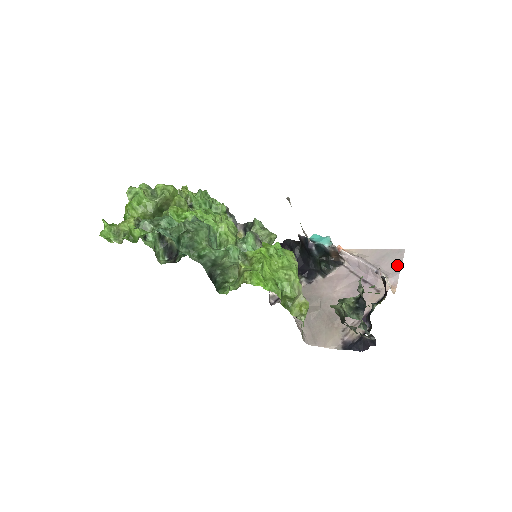
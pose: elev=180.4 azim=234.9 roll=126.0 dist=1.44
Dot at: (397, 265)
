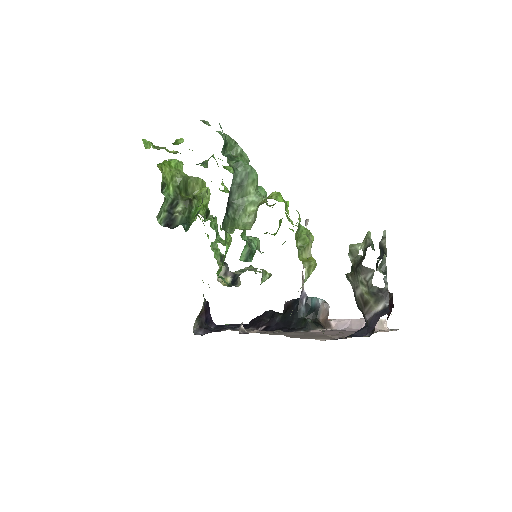
Dot at: (393, 329)
